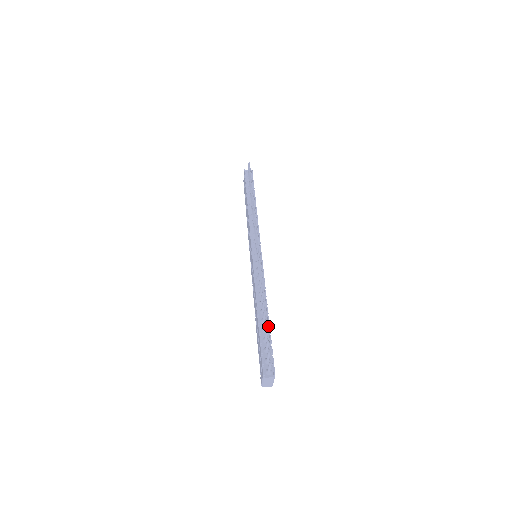
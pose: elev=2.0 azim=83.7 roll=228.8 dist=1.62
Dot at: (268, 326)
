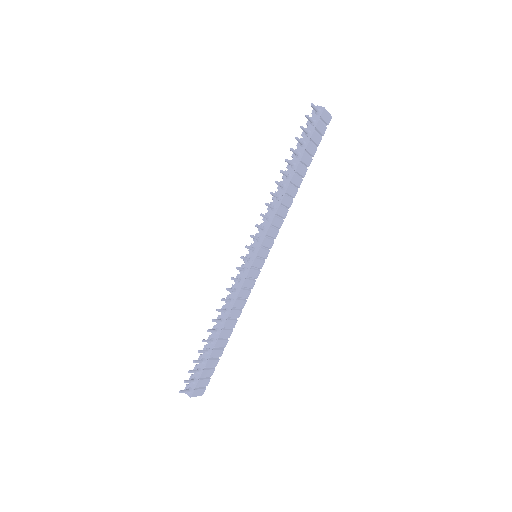
Dot at: (211, 350)
